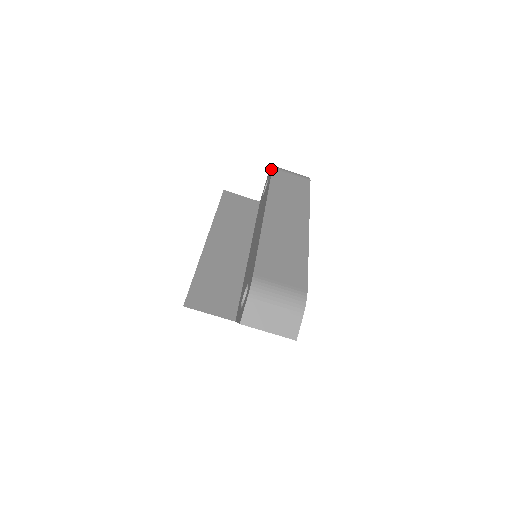
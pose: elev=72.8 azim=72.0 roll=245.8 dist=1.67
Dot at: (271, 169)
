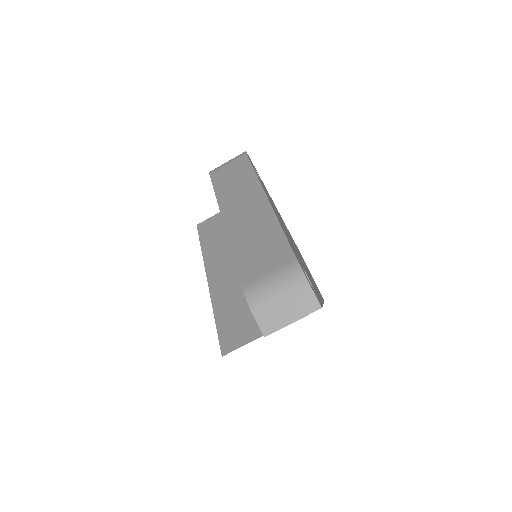
Dot at: occluded
